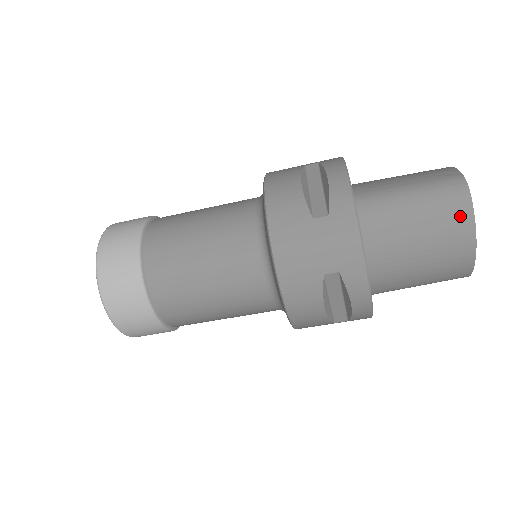
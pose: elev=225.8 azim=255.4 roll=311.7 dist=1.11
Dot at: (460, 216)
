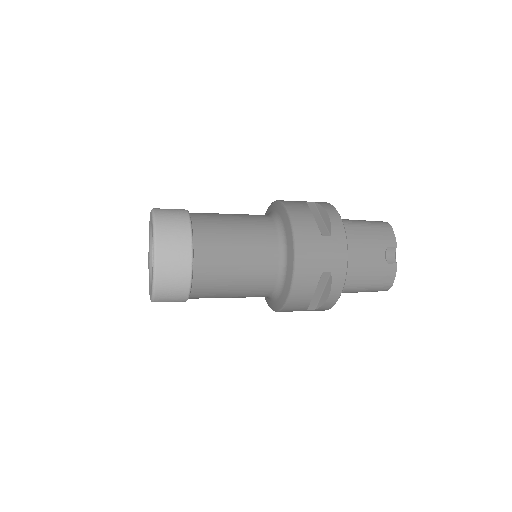
Dot at: occluded
